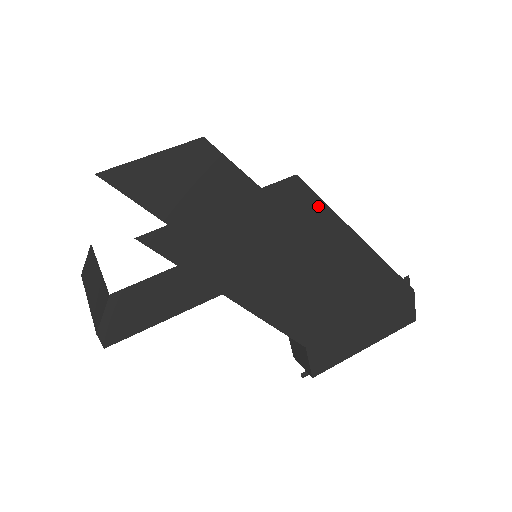
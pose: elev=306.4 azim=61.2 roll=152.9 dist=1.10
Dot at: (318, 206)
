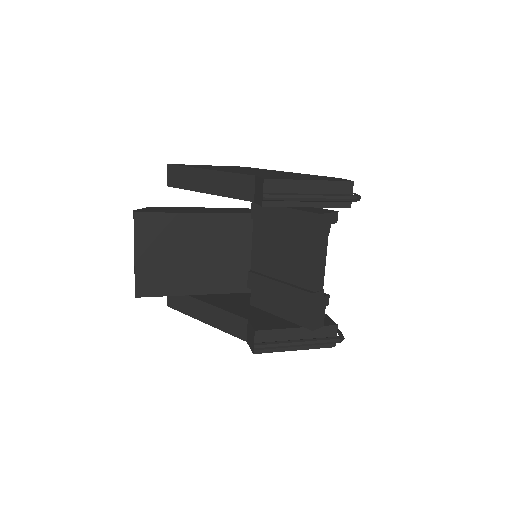
Dot at: occluded
